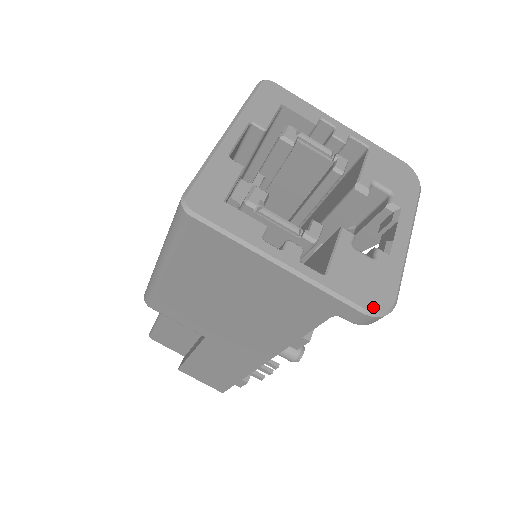
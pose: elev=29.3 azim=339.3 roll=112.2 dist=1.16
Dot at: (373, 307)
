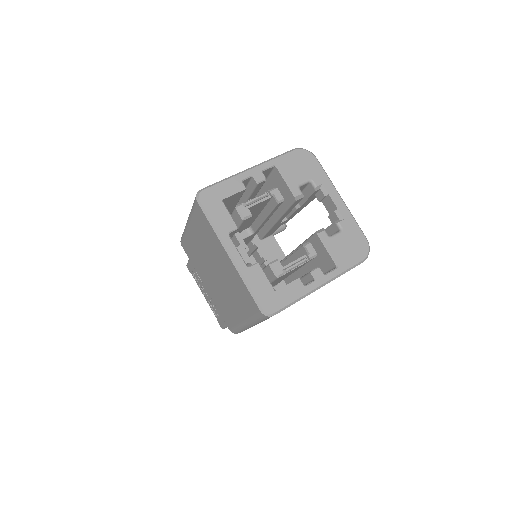
Dot at: (364, 255)
